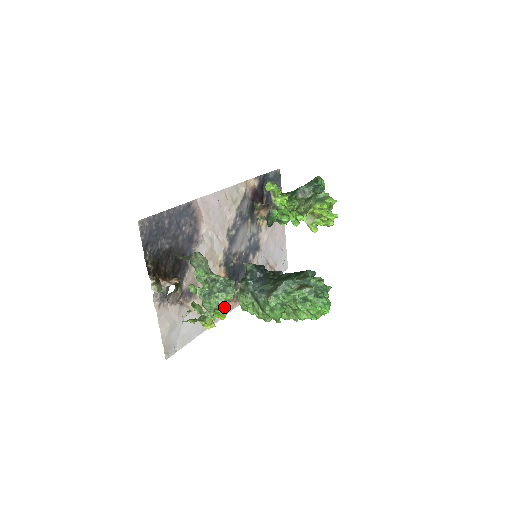
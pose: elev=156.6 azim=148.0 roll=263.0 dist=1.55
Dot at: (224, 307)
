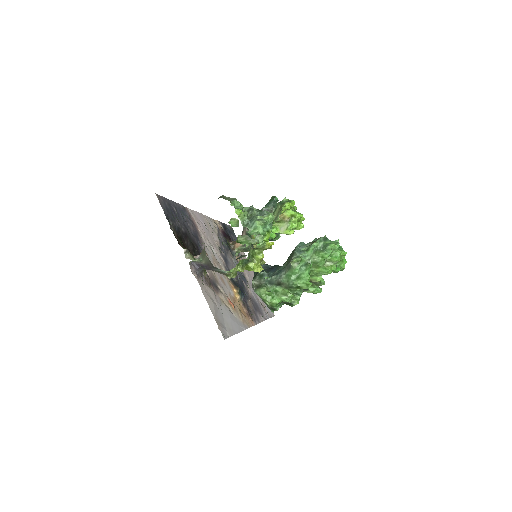
Dot at: (269, 232)
